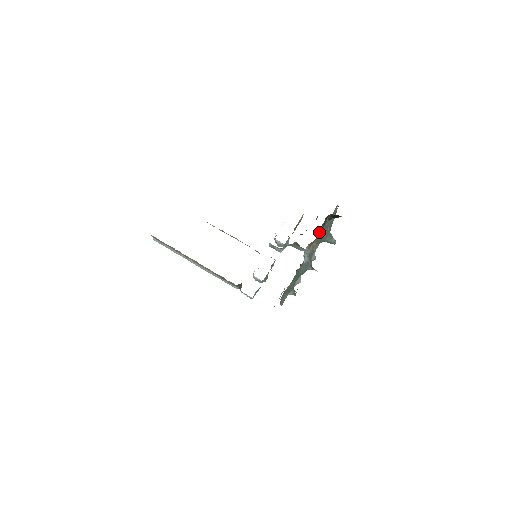
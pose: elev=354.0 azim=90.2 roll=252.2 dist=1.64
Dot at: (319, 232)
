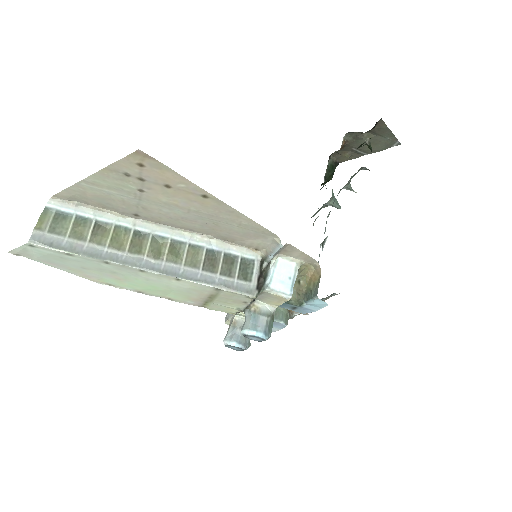
Dot at: occluded
